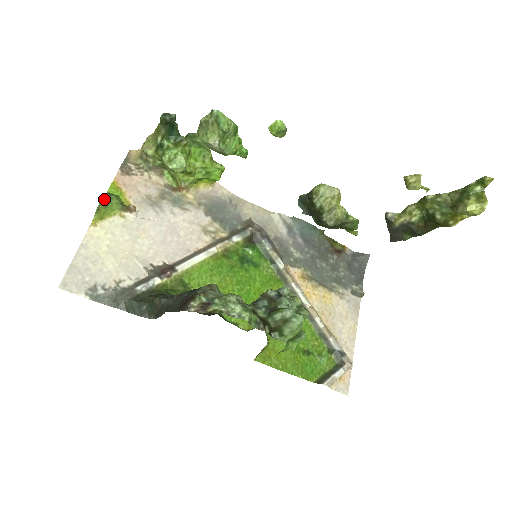
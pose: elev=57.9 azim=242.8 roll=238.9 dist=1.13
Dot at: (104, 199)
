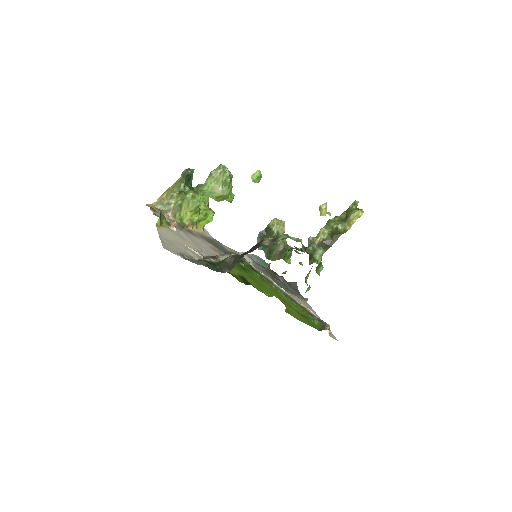
Dot at: (161, 212)
